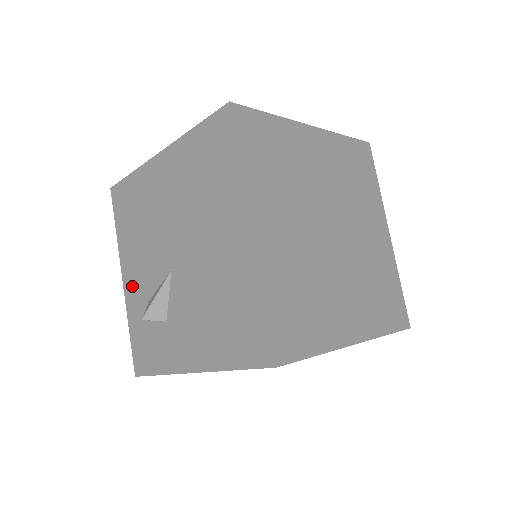
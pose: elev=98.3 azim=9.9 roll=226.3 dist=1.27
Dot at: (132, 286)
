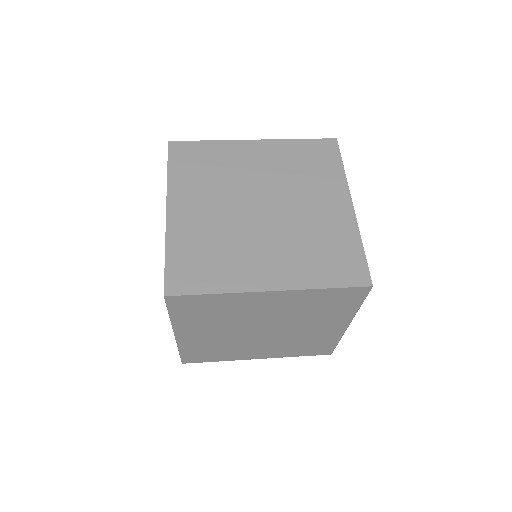
Dot at: occluded
